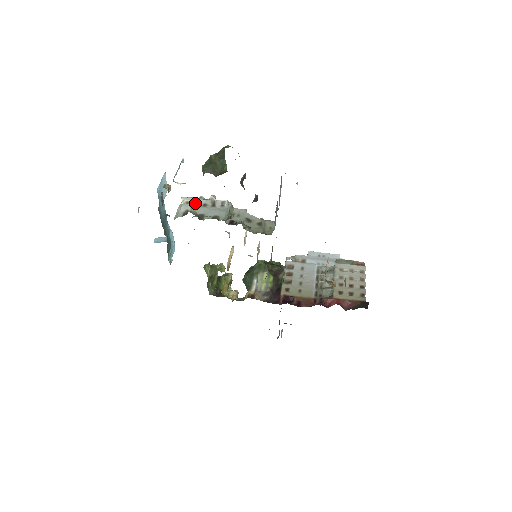
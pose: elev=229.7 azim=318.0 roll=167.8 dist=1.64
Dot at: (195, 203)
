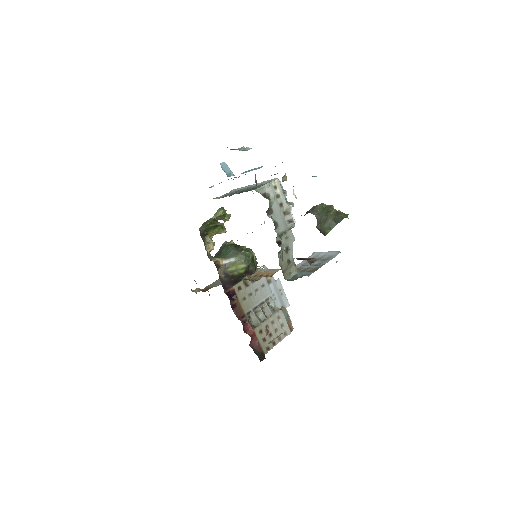
Dot at: (279, 194)
